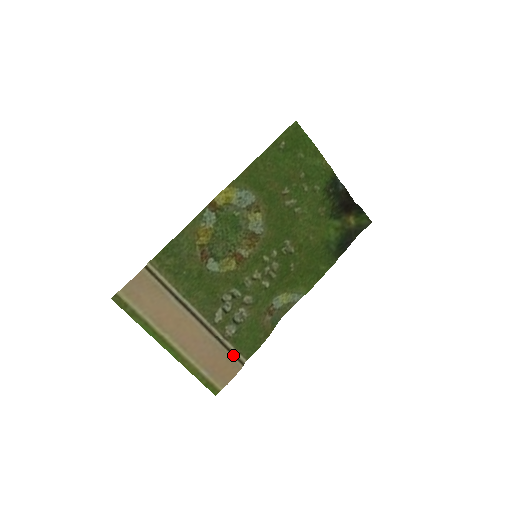
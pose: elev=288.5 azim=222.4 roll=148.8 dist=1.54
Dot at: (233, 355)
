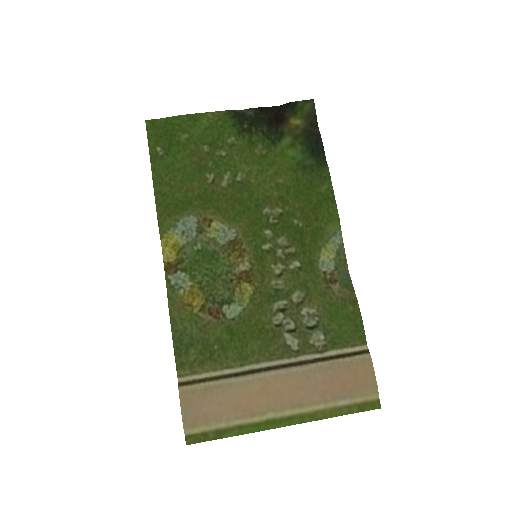
Dot at: (348, 356)
